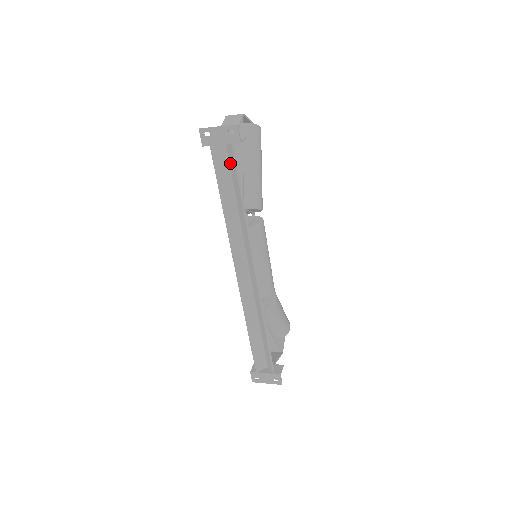
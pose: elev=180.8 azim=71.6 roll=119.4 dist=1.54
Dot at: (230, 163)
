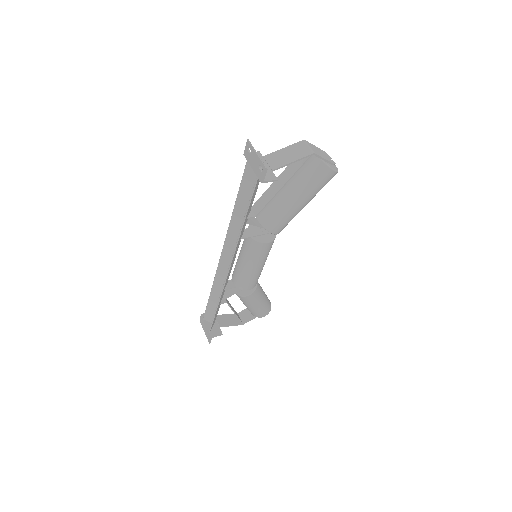
Dot at: occluded
